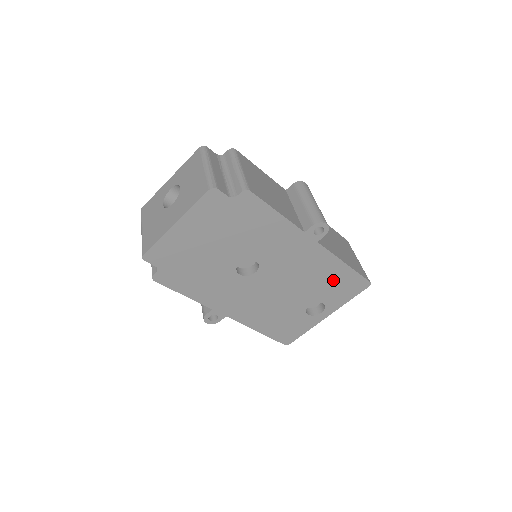
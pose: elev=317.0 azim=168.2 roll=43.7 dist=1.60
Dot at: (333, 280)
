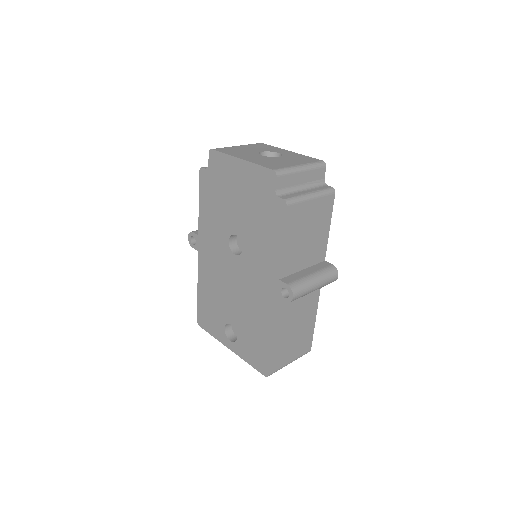
Dot at: (257, 335)
